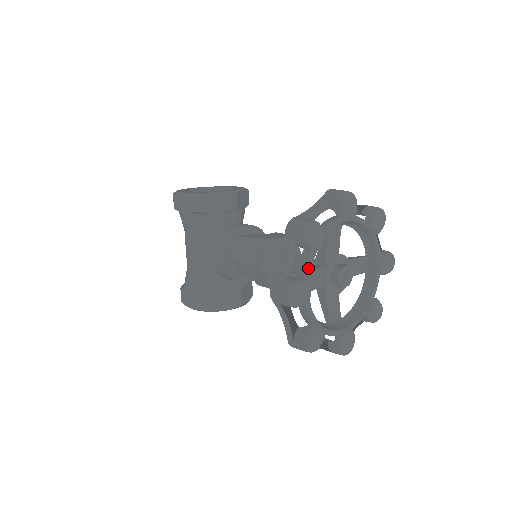
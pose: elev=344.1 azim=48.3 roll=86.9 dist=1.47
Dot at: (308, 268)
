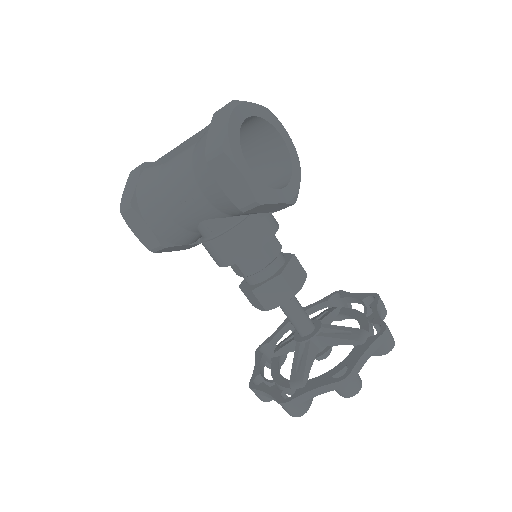
Dot at: occluded
